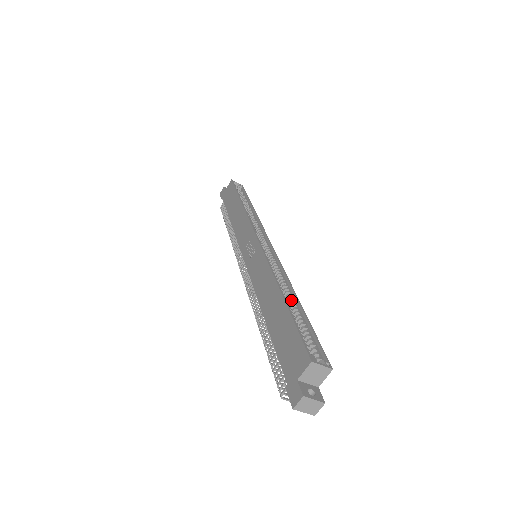
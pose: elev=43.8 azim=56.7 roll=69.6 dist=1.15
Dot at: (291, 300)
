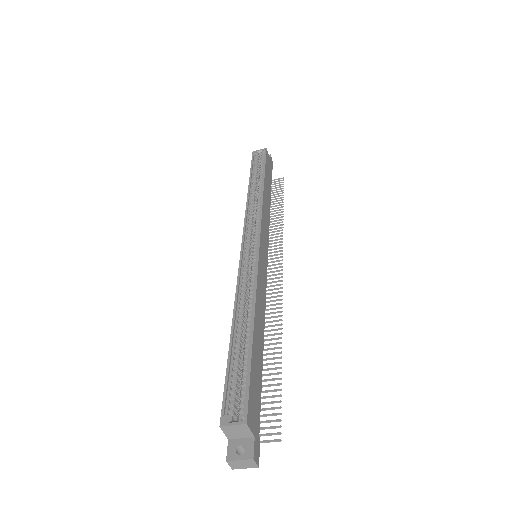
Dot at: (246, 327)
